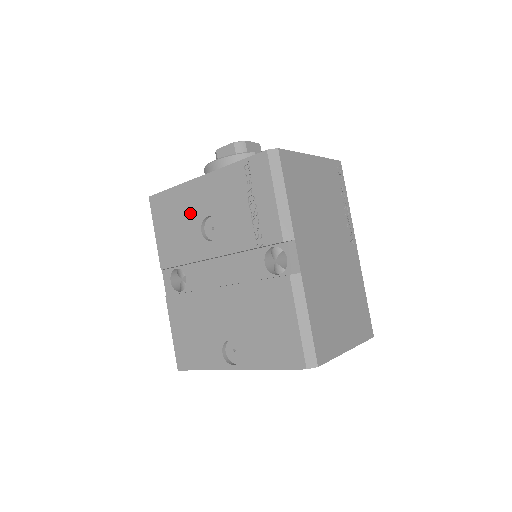
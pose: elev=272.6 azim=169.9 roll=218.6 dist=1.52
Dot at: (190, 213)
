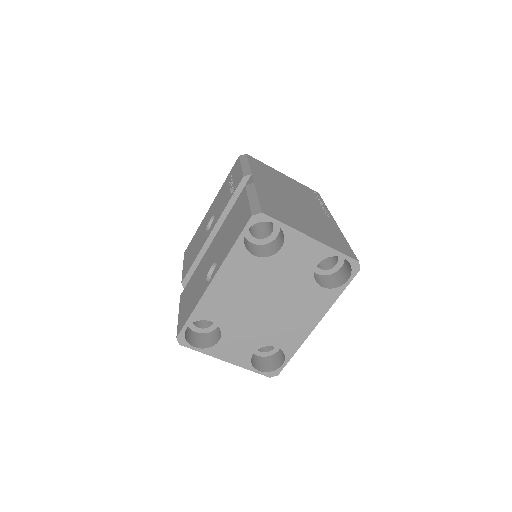
Dot at: (202, 230)
